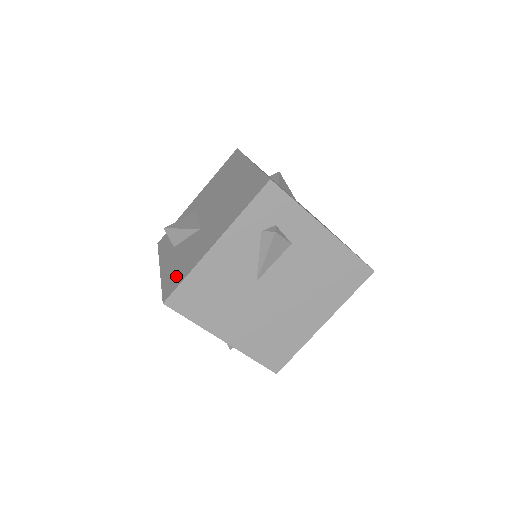
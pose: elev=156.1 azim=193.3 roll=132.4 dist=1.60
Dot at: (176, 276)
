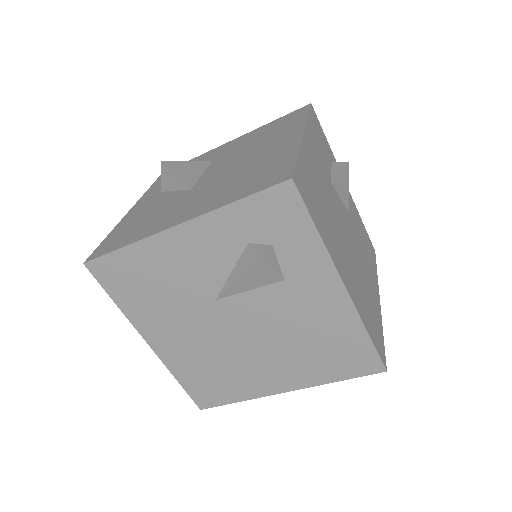
Dot at: (122, 236)
